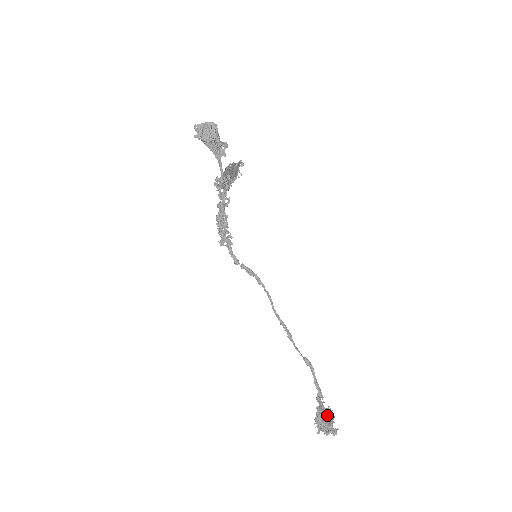
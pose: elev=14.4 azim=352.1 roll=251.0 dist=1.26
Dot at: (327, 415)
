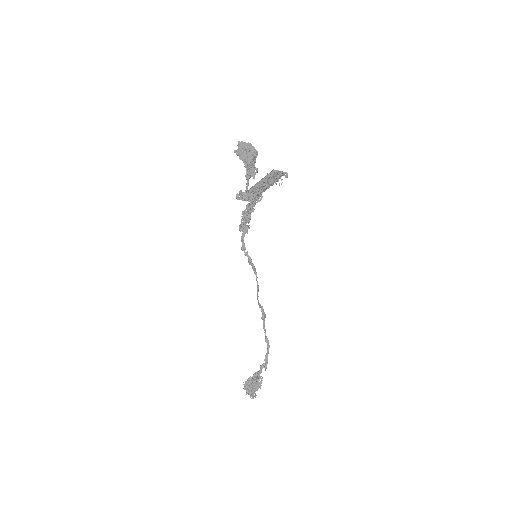
Dot at: (256, 383)
